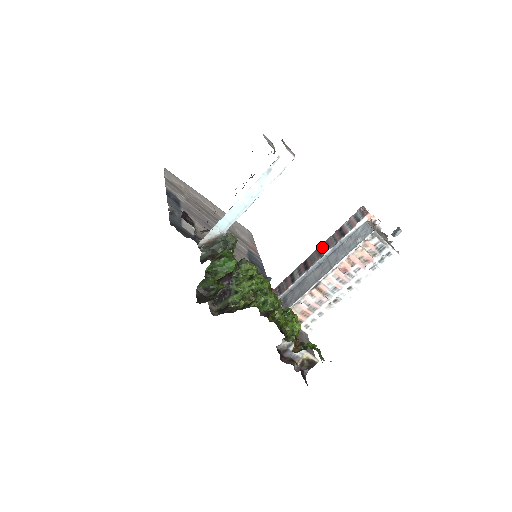
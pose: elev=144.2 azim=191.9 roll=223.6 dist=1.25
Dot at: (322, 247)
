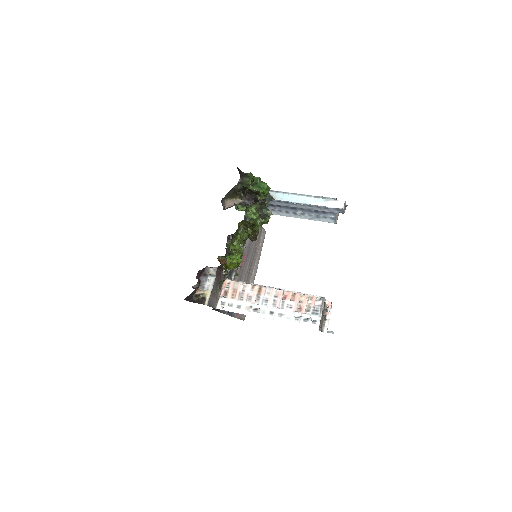
Dot at: occluded
